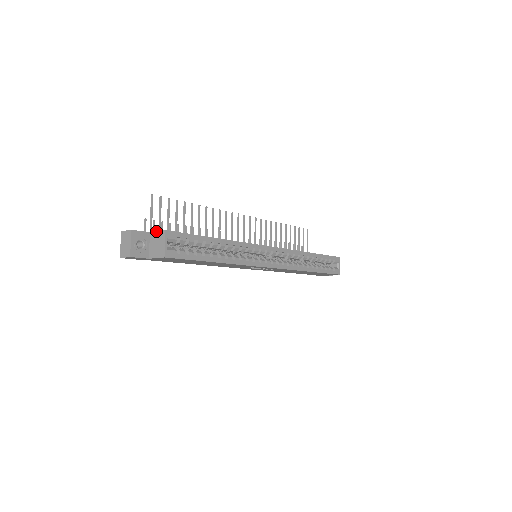
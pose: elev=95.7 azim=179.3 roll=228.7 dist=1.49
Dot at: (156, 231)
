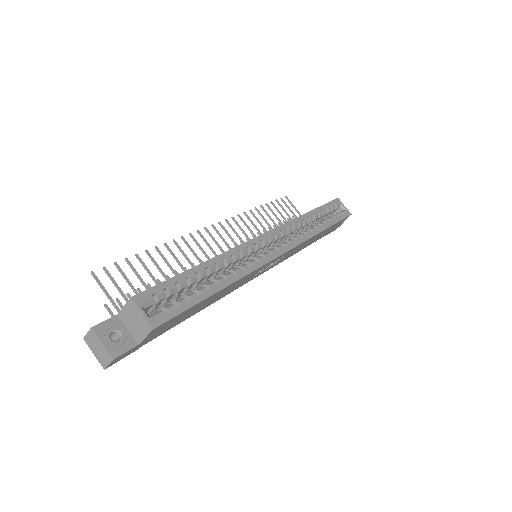
Dot at: occluded
